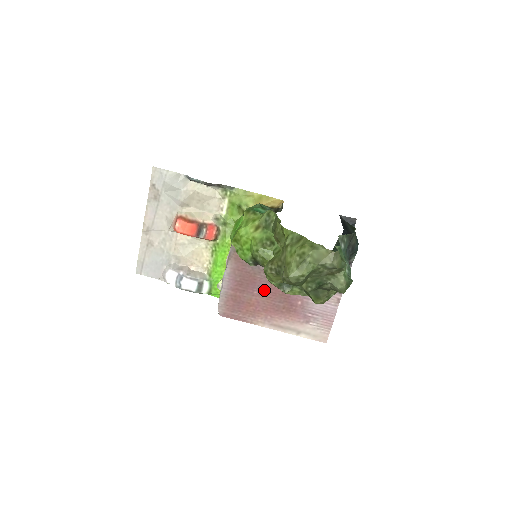
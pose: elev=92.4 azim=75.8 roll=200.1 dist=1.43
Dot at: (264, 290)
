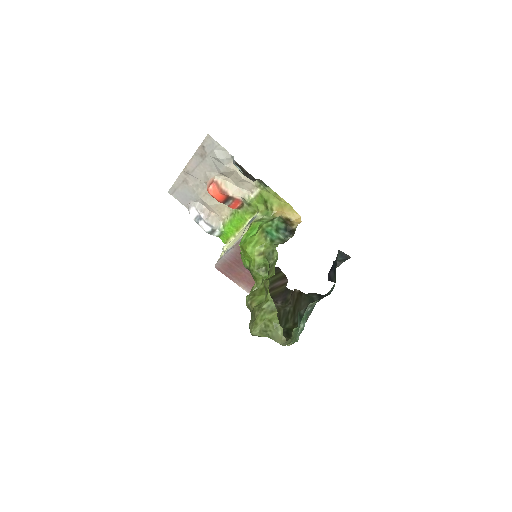
Dot at: occluded
